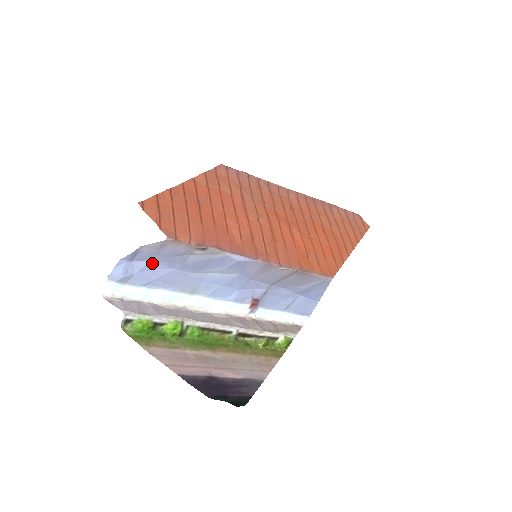
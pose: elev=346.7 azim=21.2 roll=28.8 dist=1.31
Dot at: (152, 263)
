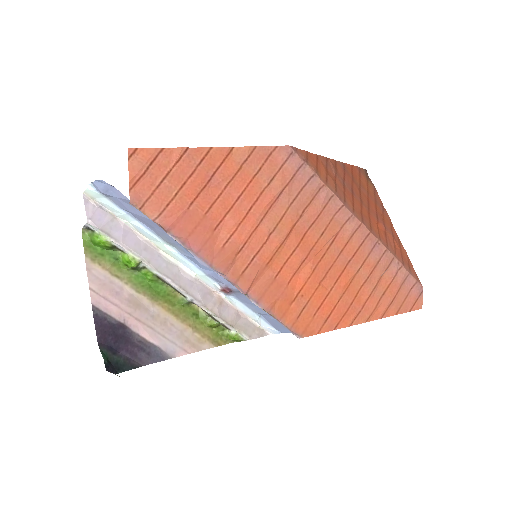
Dot at: occluded
